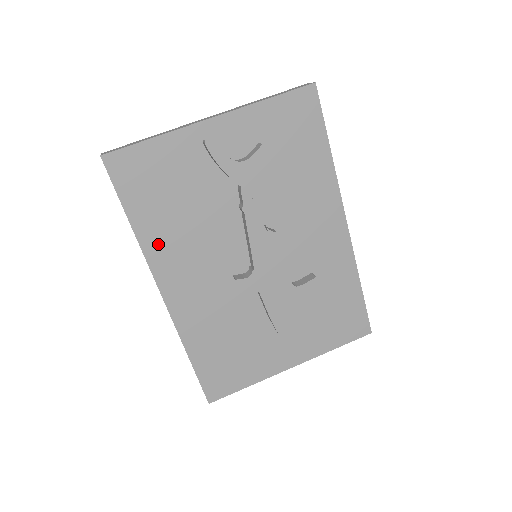
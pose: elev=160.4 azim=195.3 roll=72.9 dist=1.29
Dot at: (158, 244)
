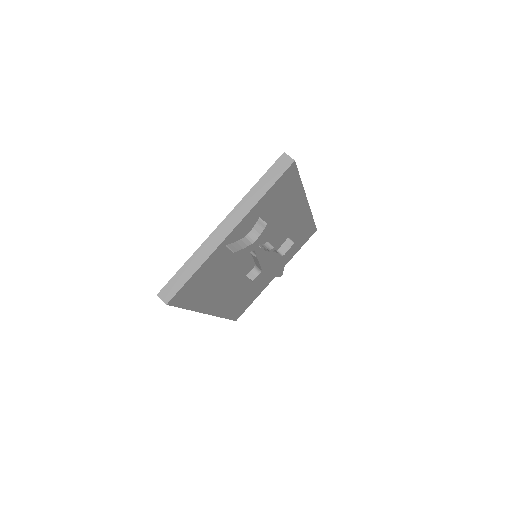
Dot at: (205, 302)
